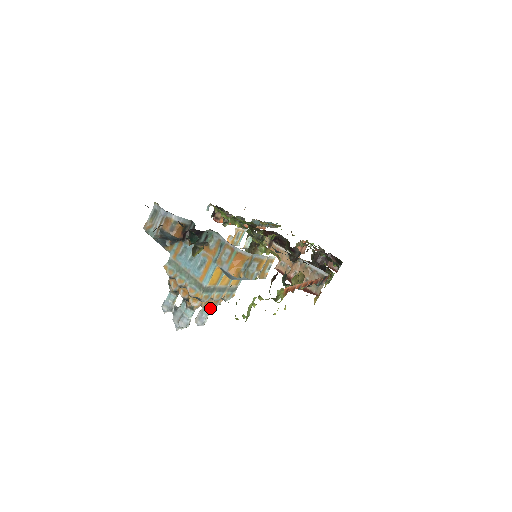
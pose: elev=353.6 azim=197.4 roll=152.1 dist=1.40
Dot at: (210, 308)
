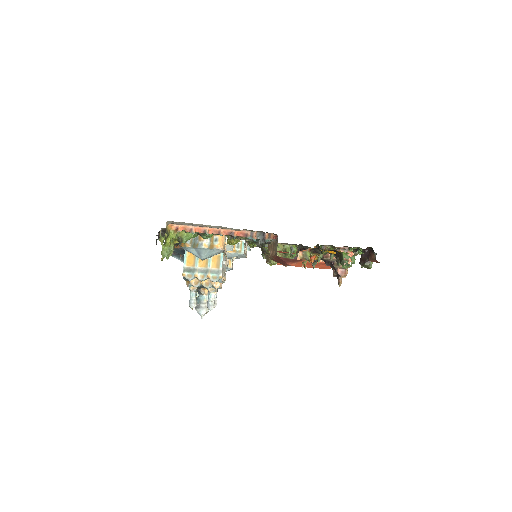
Dot at: (210, 292)
